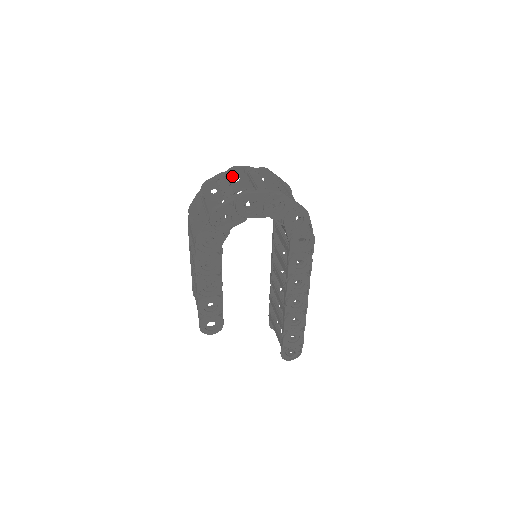
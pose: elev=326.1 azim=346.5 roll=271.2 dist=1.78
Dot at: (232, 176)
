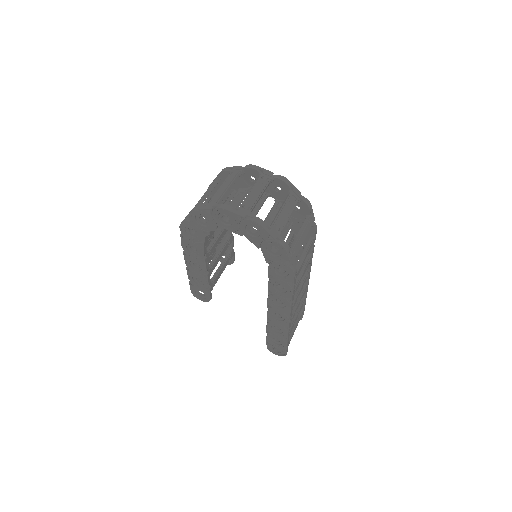
Dot at: (247, 174)
